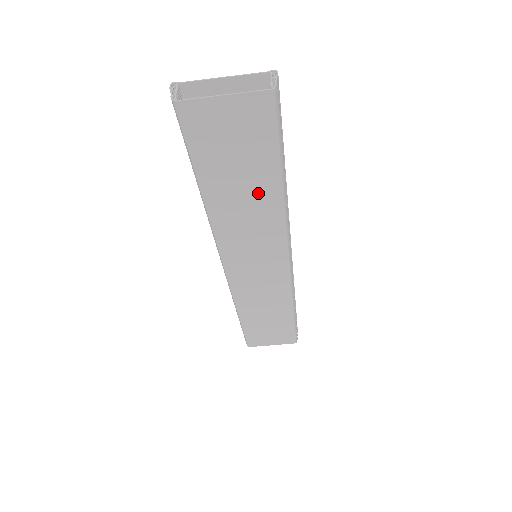
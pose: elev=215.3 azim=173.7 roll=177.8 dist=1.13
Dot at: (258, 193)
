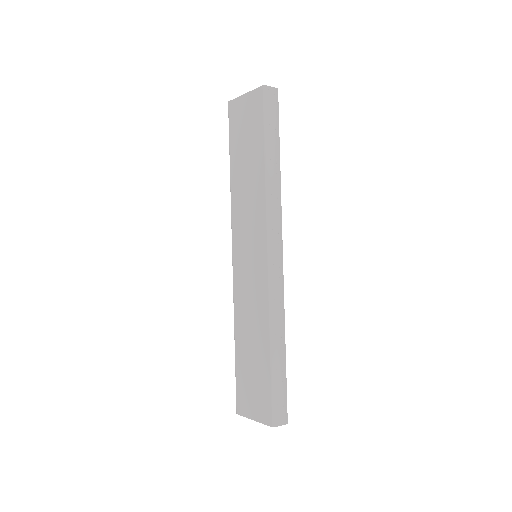
Dot at: (254, 169)
